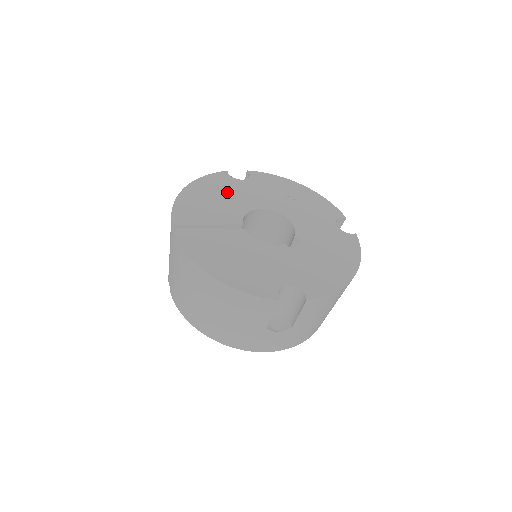
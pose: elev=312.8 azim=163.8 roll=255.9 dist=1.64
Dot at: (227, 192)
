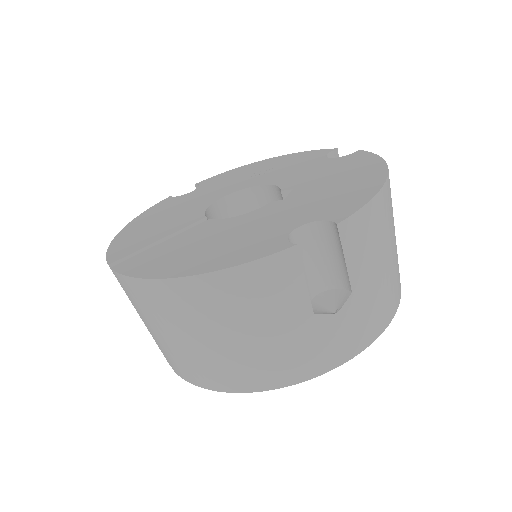
Dot at: (176, 207)
